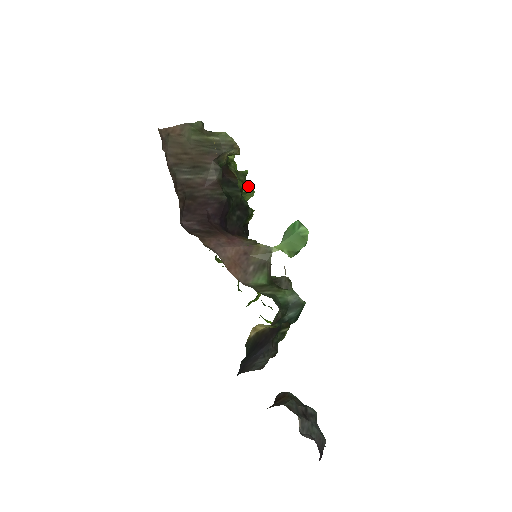
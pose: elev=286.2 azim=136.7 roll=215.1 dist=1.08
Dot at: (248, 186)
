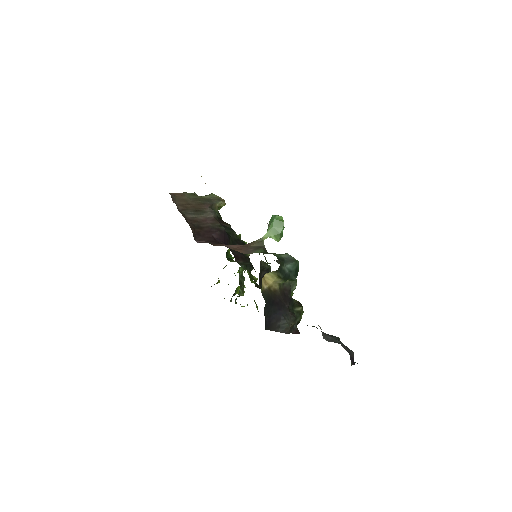
Dot at: occluded
